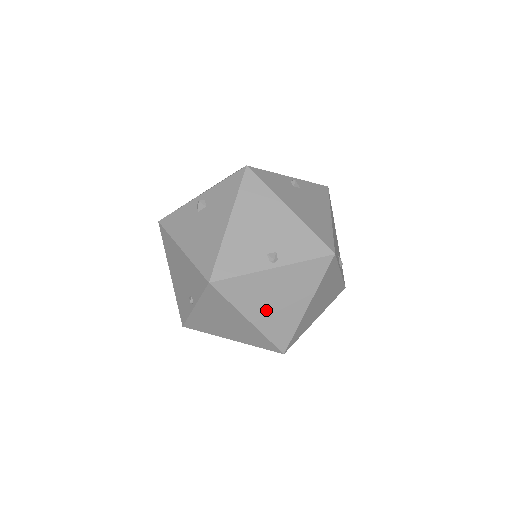
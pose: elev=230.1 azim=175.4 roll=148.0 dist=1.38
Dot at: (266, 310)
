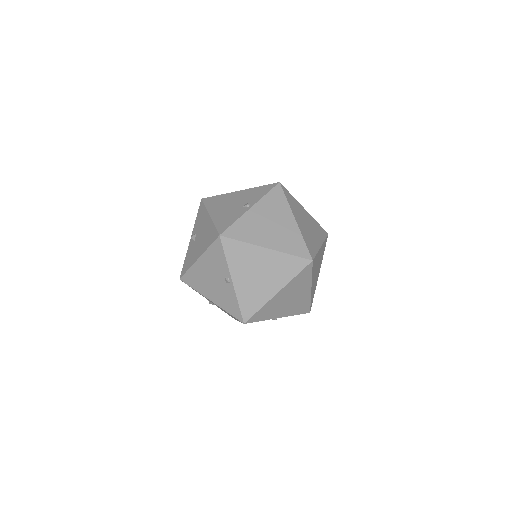
Dot at: (271, 235)
